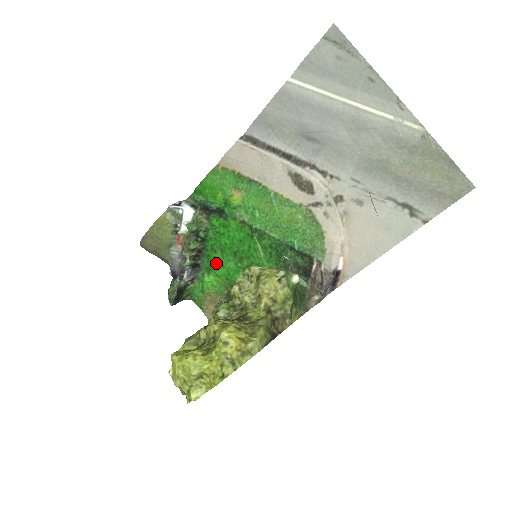
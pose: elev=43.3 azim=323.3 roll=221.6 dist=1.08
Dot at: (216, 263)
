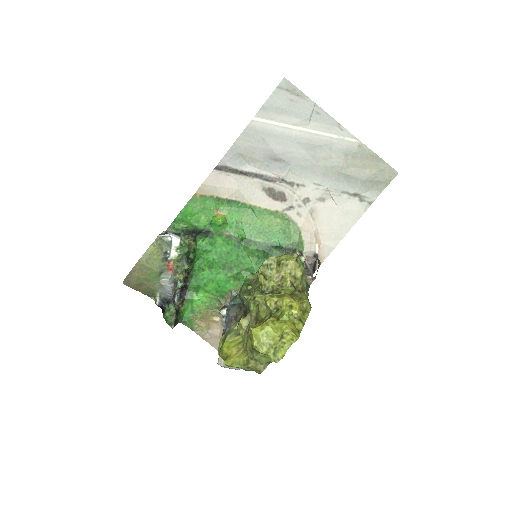
Dot at: (205, 280)
